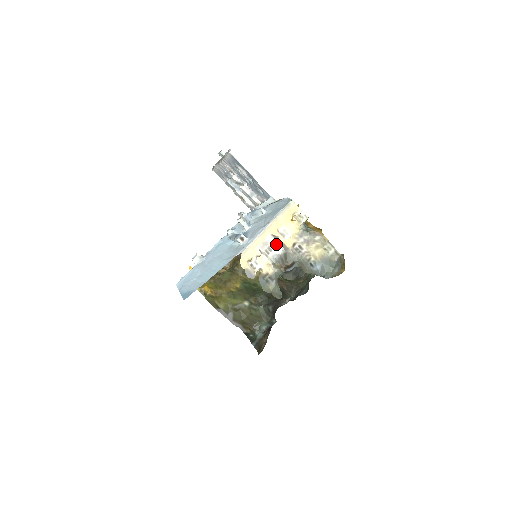
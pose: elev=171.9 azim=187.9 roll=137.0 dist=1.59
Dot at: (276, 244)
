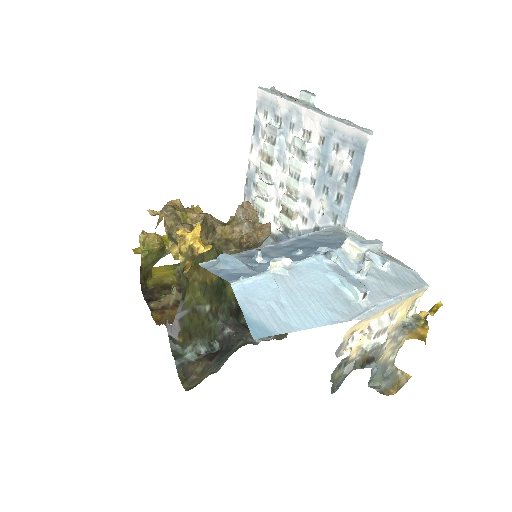
Dot at: (386, 330)
